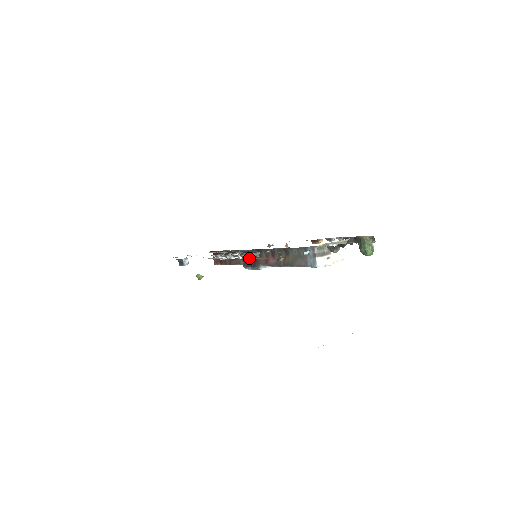
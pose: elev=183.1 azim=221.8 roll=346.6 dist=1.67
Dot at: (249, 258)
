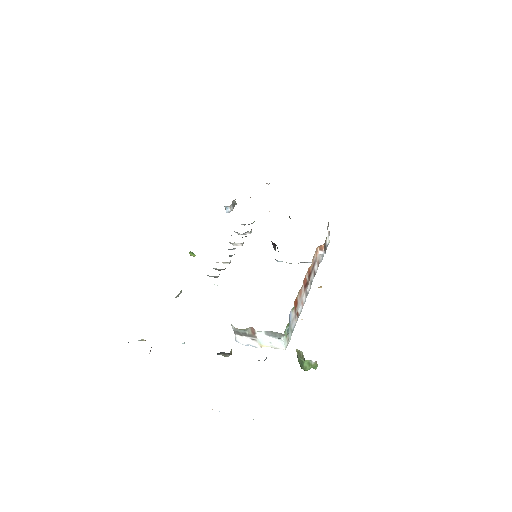
Dot at: occluded
